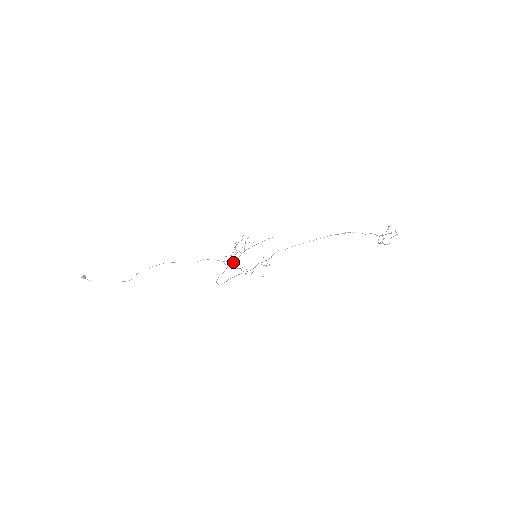
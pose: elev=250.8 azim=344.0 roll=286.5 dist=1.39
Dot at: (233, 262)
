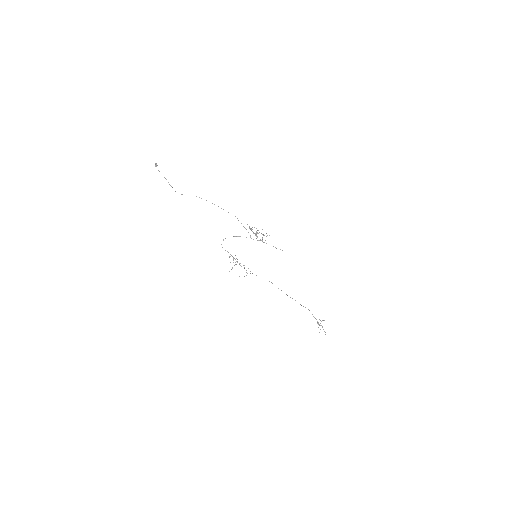
Dot at: occluded
